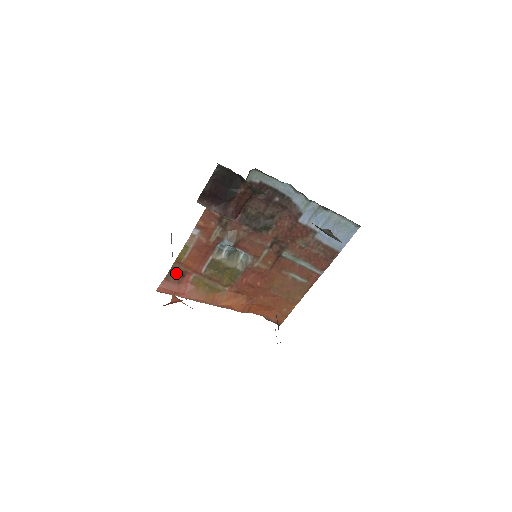
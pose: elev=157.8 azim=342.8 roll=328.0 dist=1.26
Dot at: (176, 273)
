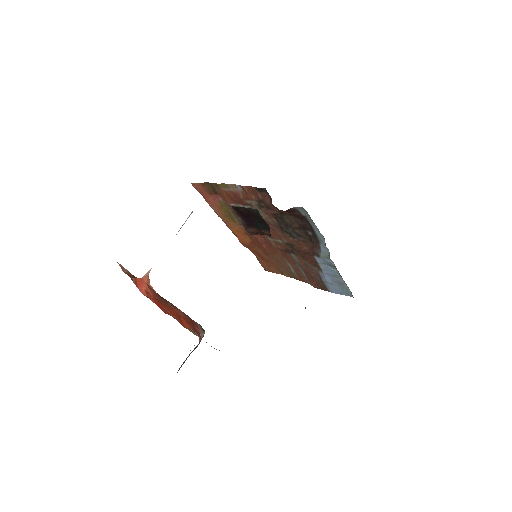
Dot at: (212, 187)
